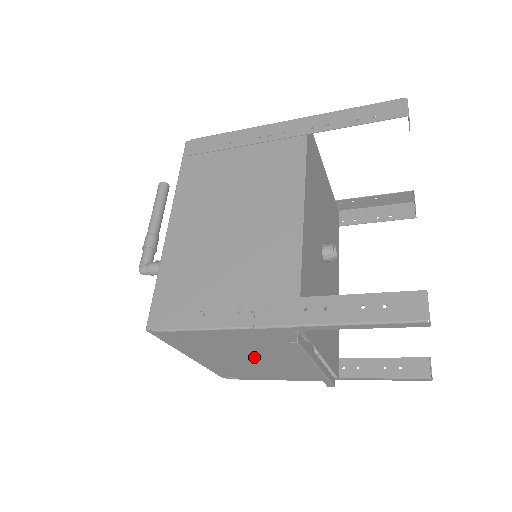
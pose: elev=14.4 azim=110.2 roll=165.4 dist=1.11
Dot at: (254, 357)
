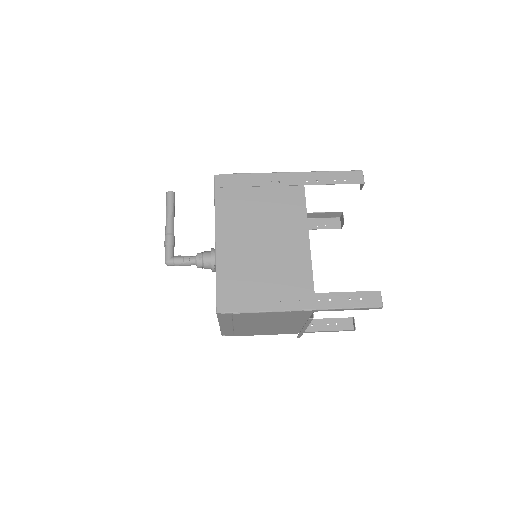
Dot at: (267, 324)
